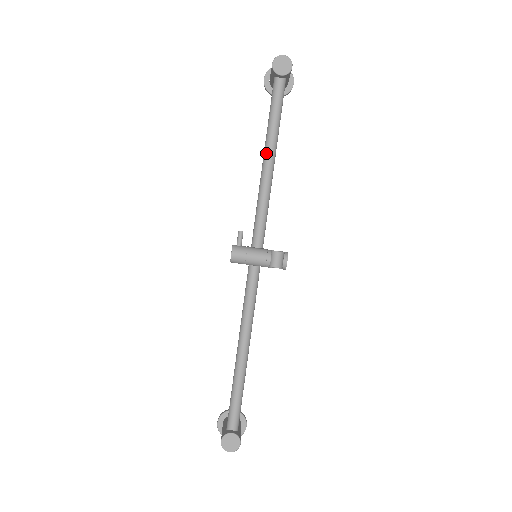
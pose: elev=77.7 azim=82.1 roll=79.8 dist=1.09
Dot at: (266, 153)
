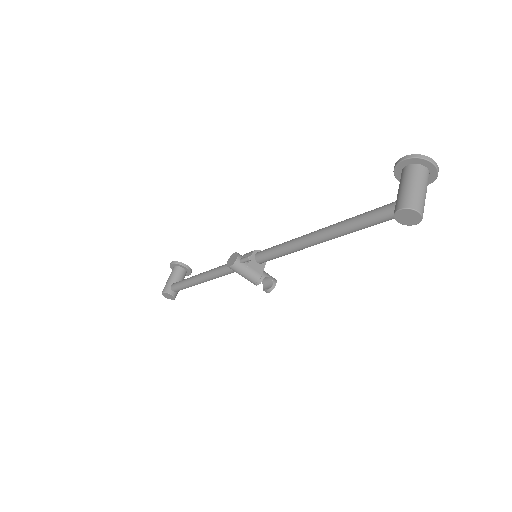
Dot at: (321, 236)
